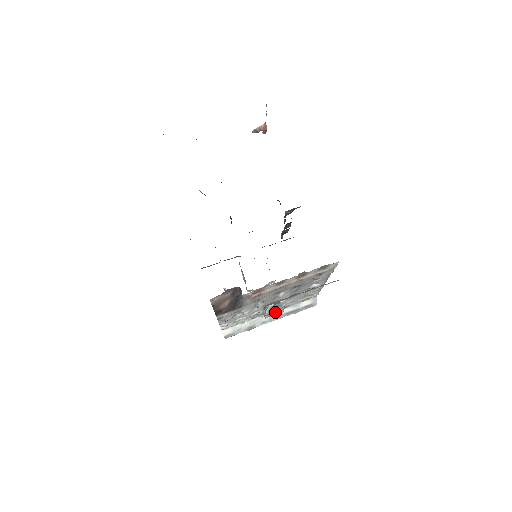
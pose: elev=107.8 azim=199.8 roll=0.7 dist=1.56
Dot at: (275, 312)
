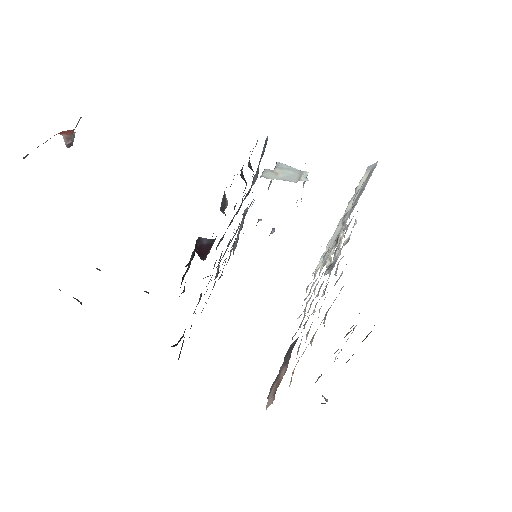
Dot at: occluded
